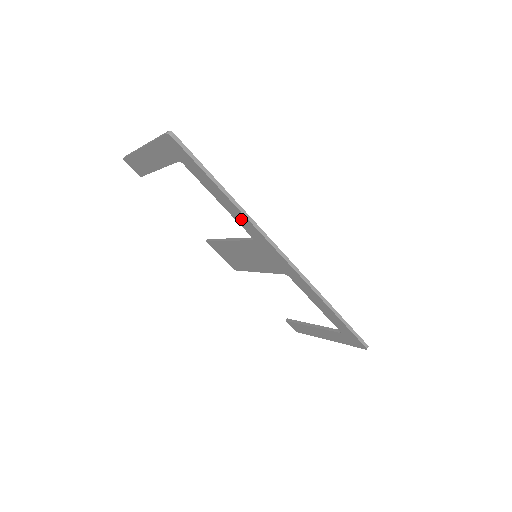
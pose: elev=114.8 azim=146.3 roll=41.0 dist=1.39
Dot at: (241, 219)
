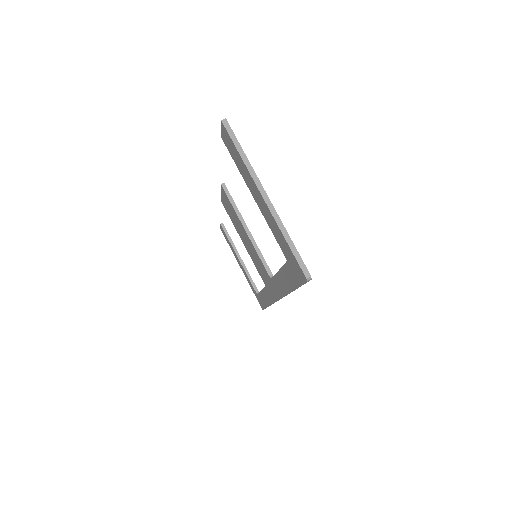
Dot at: (280, 285)
